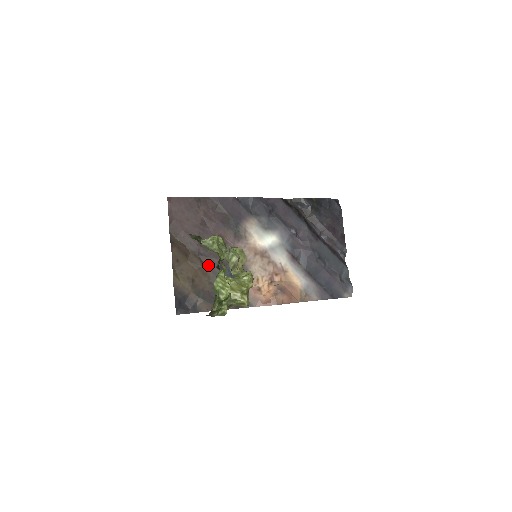
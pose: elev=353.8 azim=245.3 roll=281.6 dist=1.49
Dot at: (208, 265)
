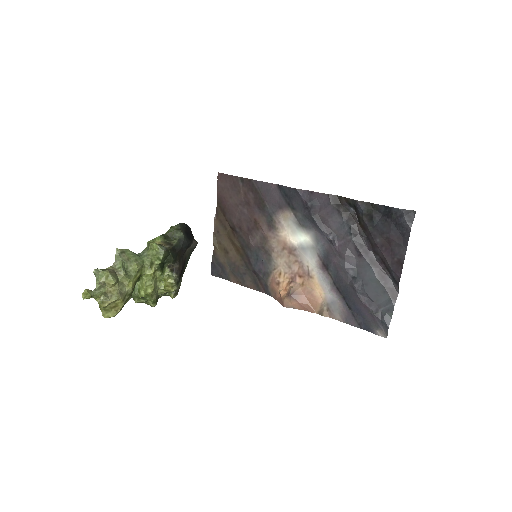
Dot at: (241, 244)
